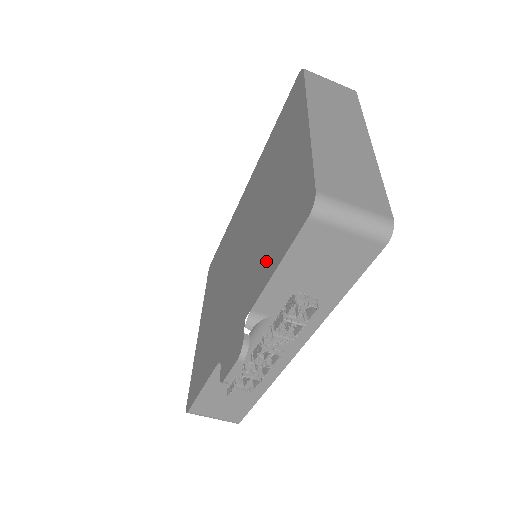
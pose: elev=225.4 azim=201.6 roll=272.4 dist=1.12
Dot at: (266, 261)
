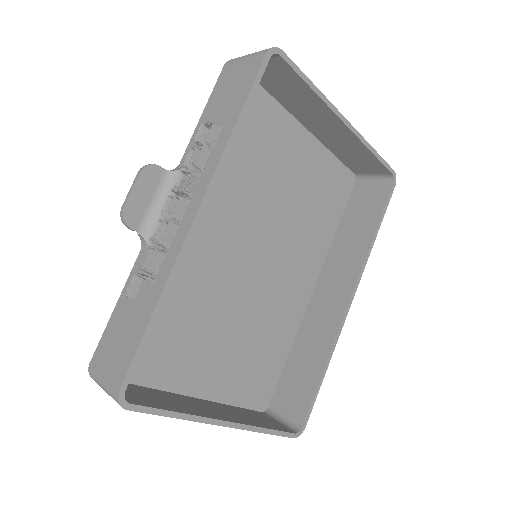
Dot at: occluded
